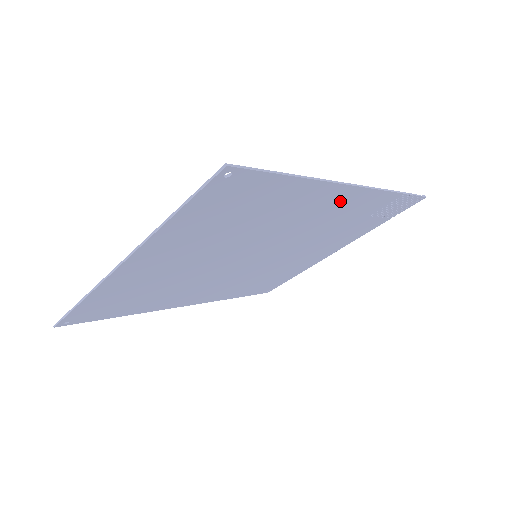
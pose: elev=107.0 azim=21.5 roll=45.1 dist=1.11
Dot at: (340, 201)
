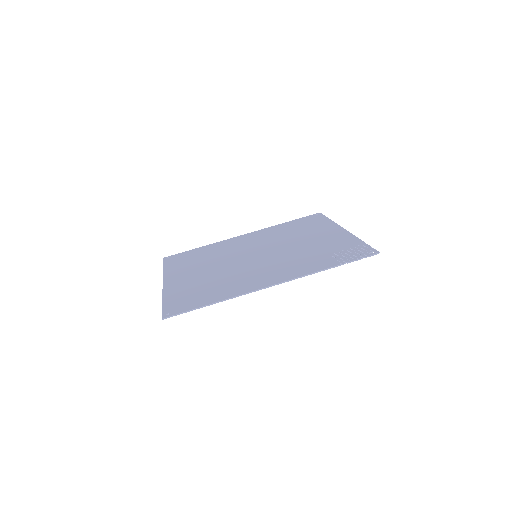
Dot at: (274, 278)
